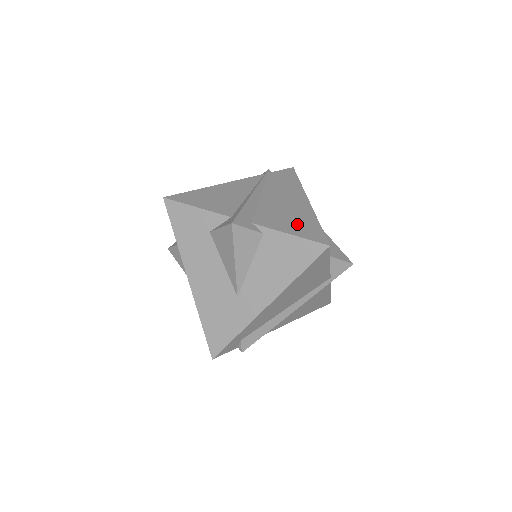
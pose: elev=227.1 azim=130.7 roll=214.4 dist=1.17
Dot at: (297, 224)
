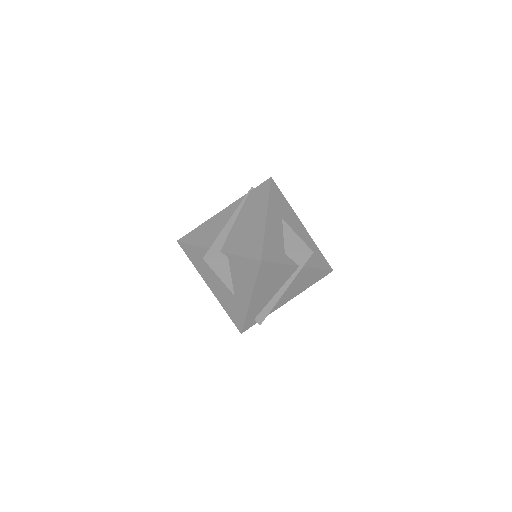
Dot at: (248, 244)
